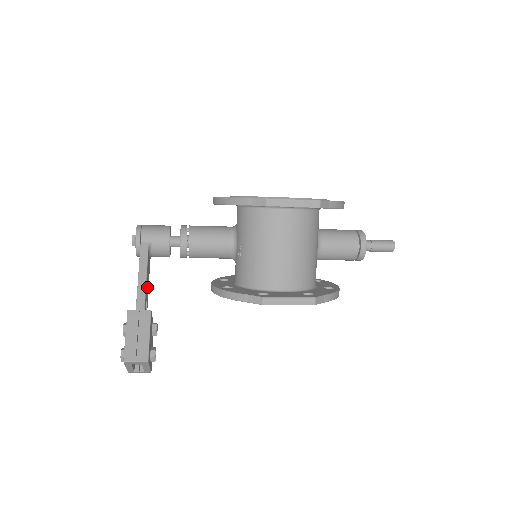
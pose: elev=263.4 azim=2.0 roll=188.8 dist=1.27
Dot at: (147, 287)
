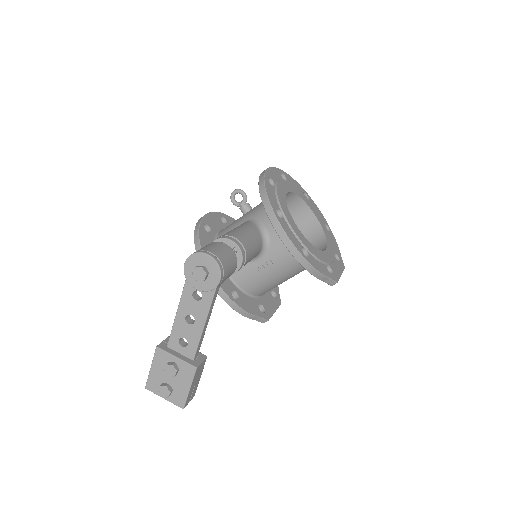
Dot at: (193, 321)
